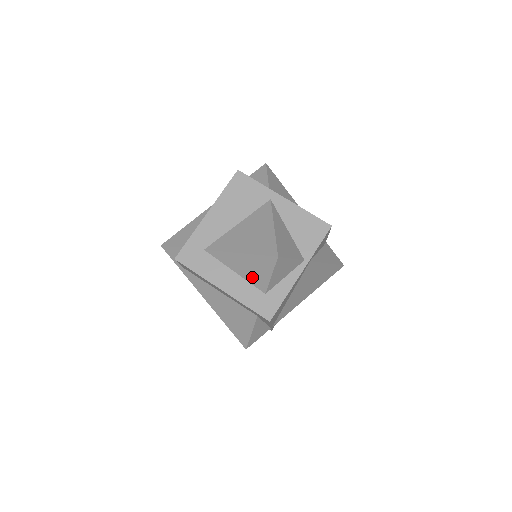
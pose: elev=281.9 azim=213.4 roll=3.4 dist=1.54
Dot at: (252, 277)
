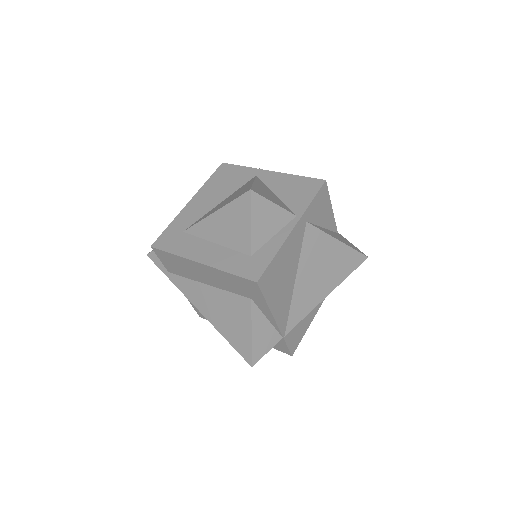
Dot at: (233, 239)
